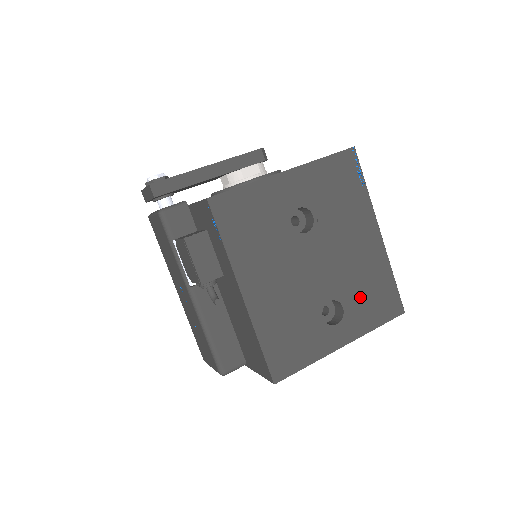
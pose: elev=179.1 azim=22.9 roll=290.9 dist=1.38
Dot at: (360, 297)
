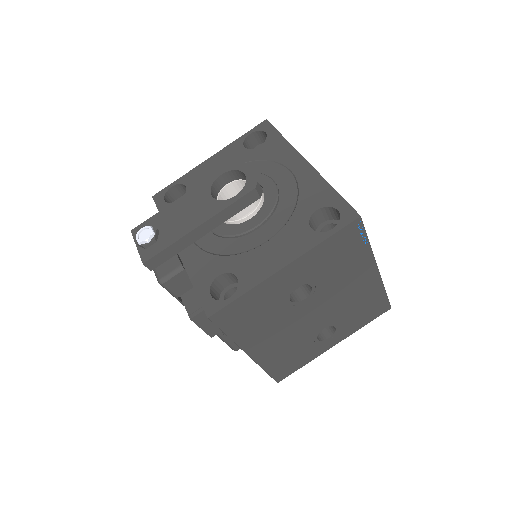
Dot at: (352, 316)
